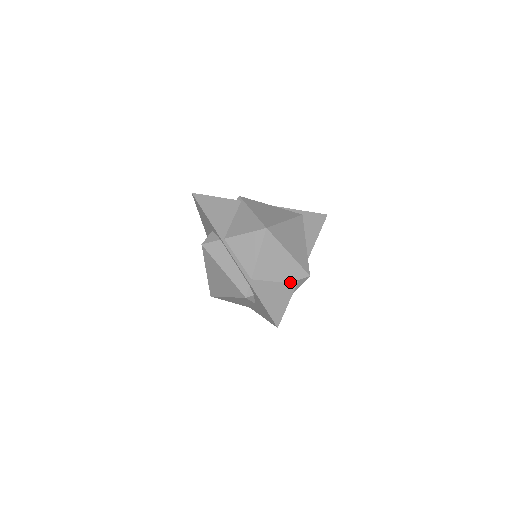
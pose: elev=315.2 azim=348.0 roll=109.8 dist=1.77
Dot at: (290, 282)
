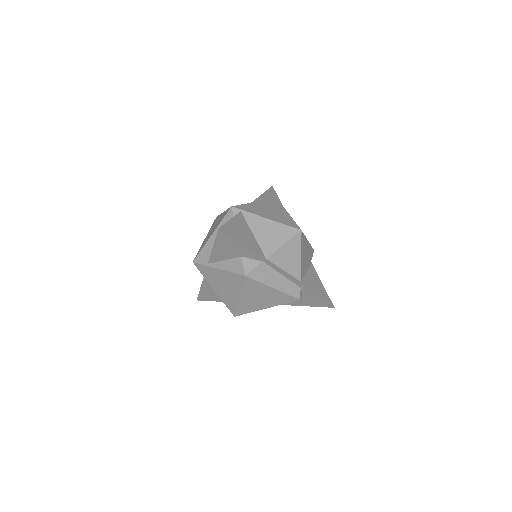
Dot at: (310, 265)
